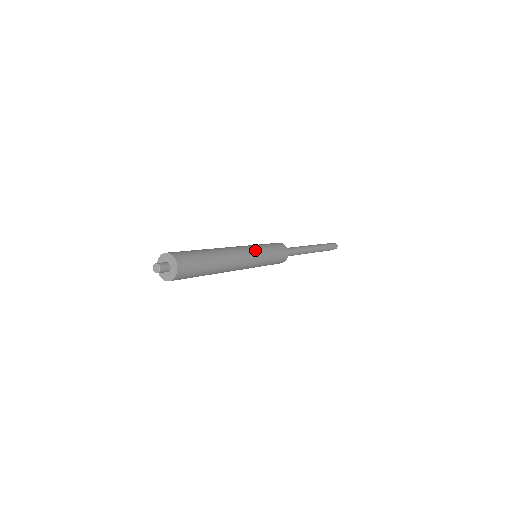
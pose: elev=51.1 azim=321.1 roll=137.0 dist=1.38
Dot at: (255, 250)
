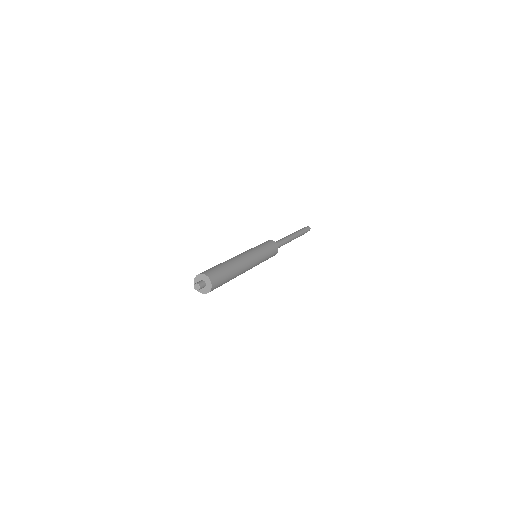
Dot at: (258, 257)
